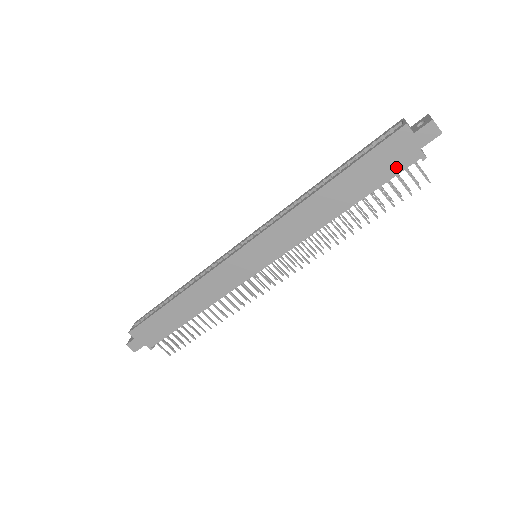
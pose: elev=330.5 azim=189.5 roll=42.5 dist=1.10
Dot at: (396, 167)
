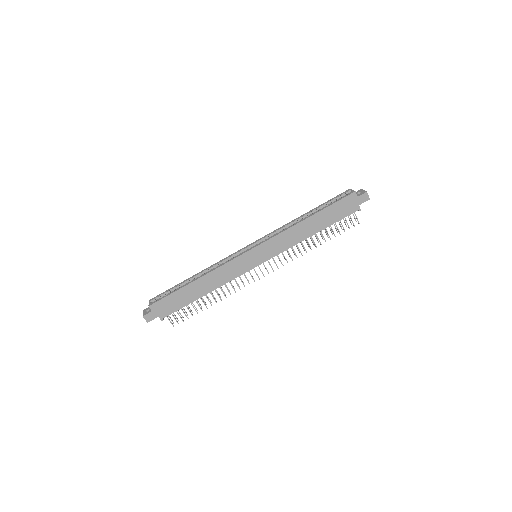
Dot at: (346, 213)
